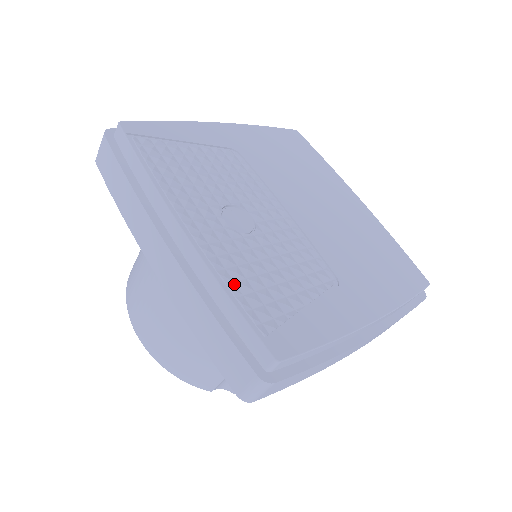
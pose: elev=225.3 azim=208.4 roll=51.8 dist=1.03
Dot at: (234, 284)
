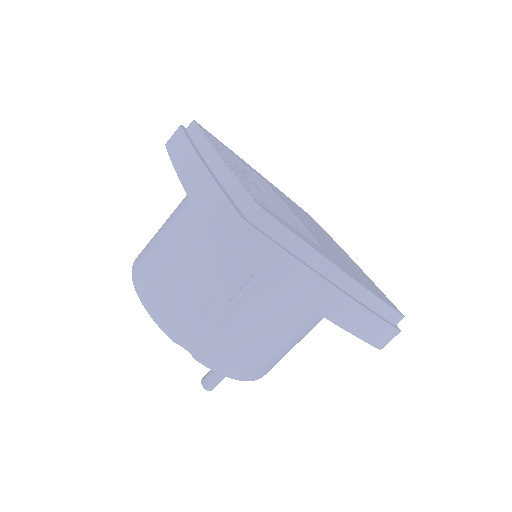
Dot at: (240, 179)
